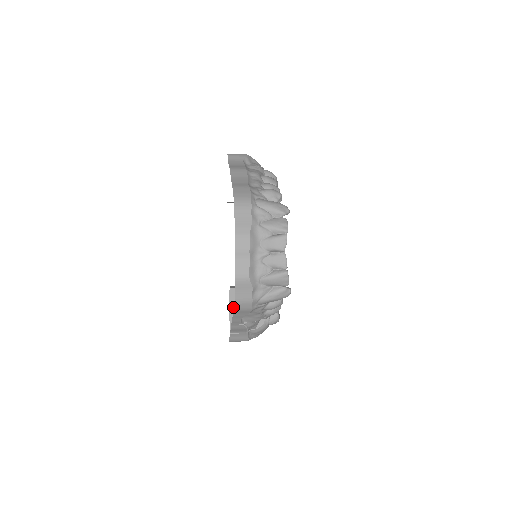
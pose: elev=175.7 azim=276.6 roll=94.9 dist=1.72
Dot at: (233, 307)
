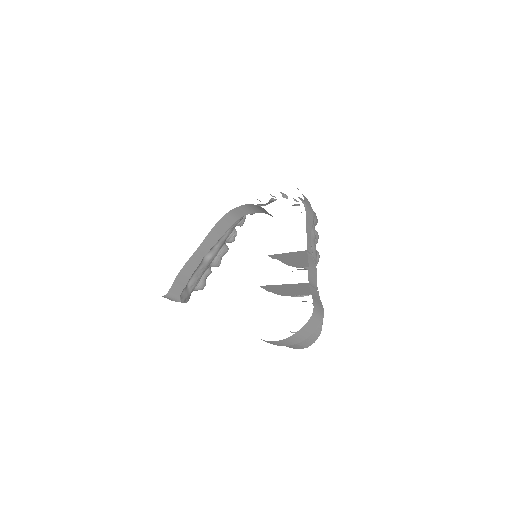
Dot at: (289, 255)
